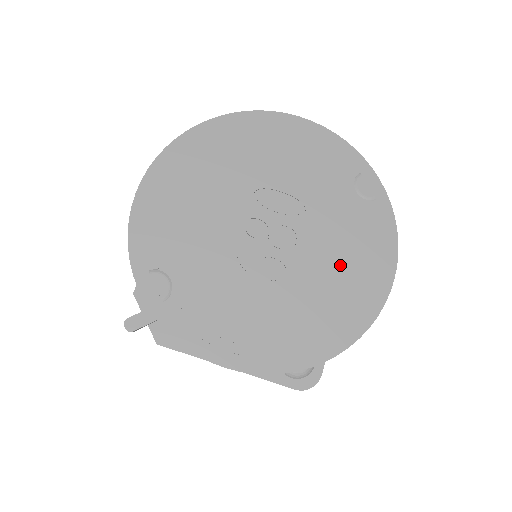
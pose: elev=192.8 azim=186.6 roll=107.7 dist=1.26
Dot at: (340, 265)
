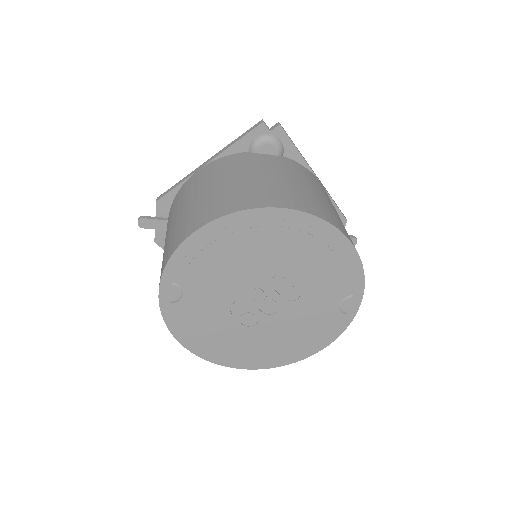
Dot at: (291, 335)
